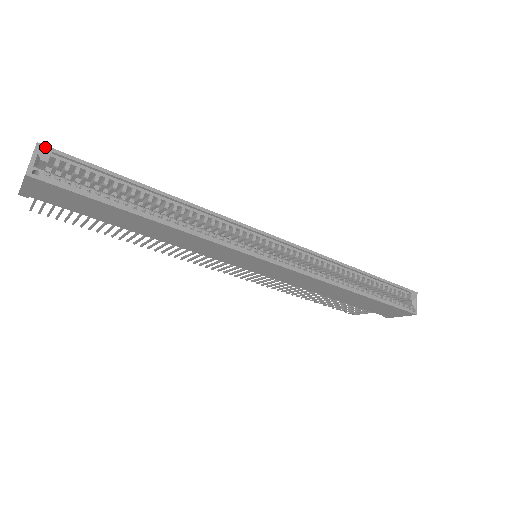
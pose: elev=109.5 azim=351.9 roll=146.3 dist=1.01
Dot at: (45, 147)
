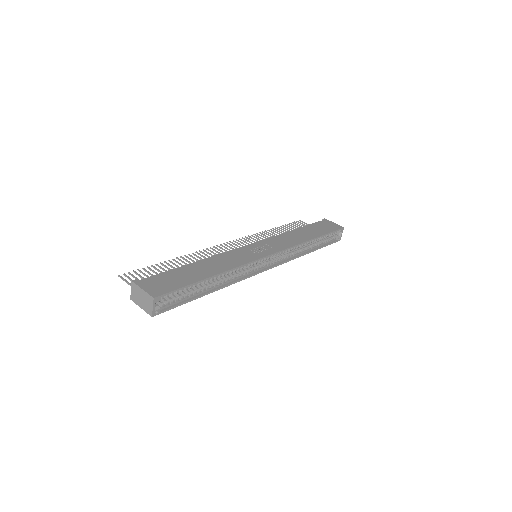
Dot at: (158, 297)
